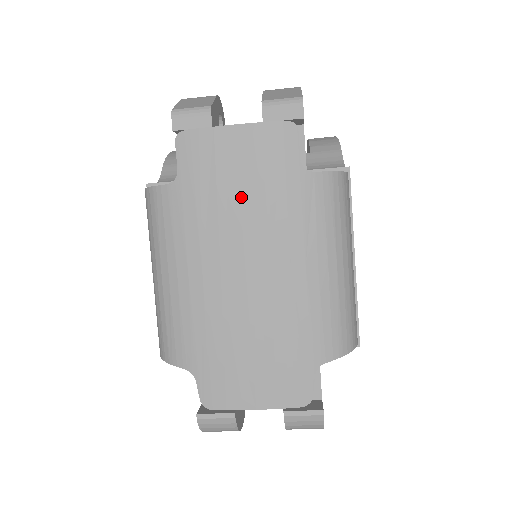
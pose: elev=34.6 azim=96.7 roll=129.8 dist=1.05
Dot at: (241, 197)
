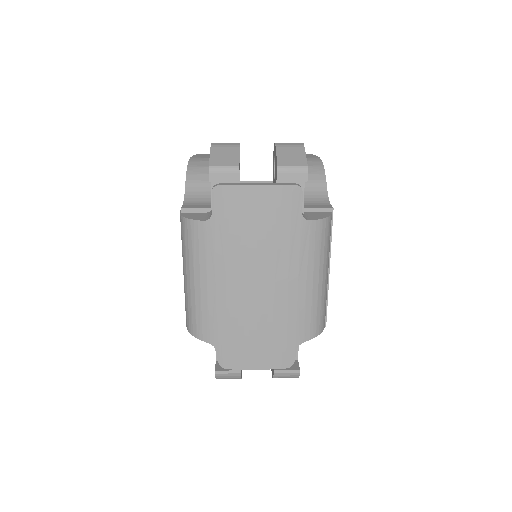
Dot at: (258, 236)
